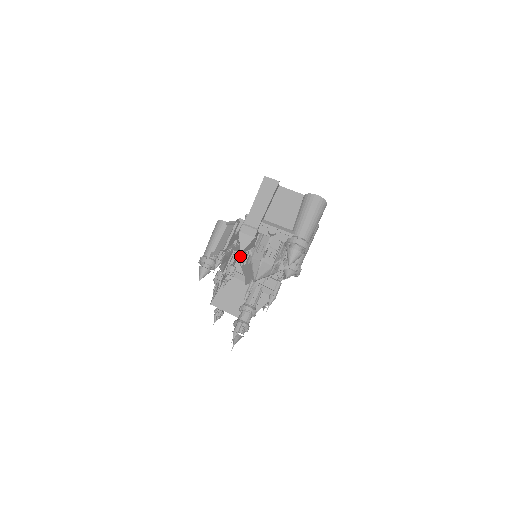
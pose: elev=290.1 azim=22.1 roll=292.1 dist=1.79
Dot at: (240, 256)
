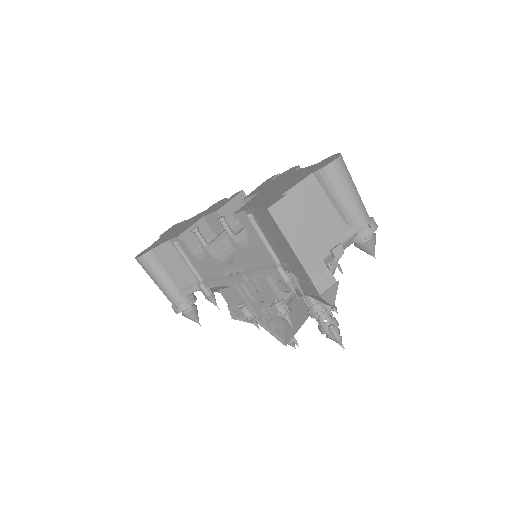
Dot at: (331, 308)
